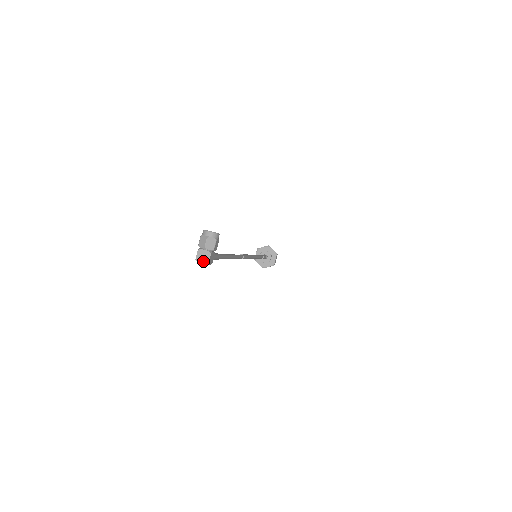
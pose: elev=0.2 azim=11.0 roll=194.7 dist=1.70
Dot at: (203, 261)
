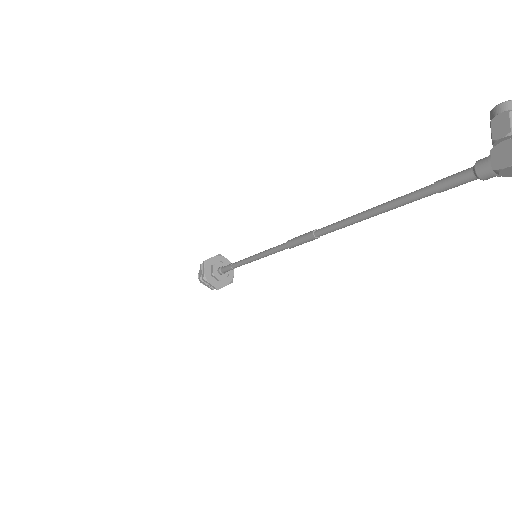
Dot at: out of frame
